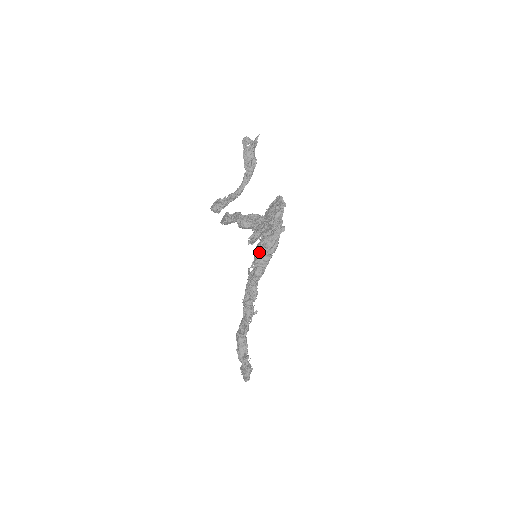
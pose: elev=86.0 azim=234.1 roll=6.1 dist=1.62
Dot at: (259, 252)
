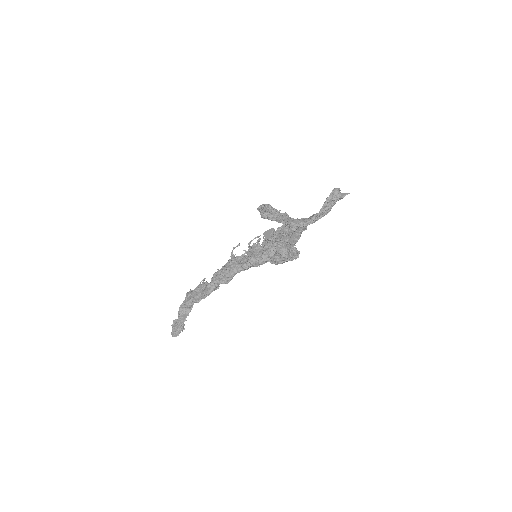
Dot at: (258, 250)
